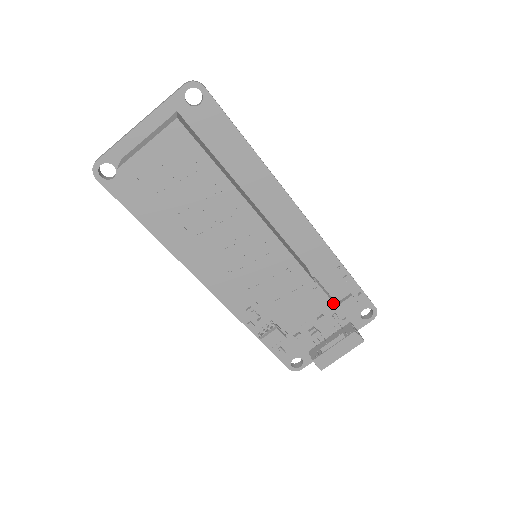
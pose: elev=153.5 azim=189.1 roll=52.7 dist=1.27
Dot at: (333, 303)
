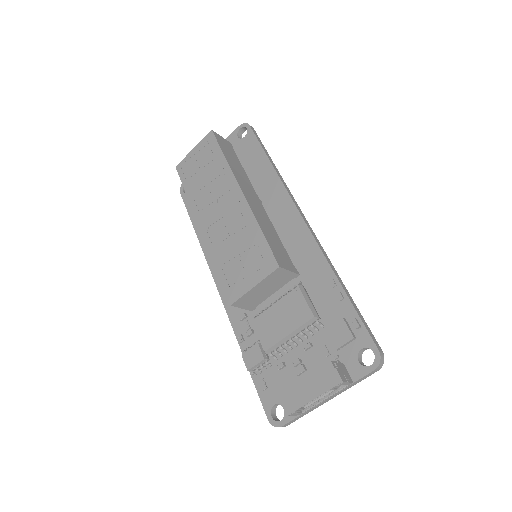
Dot at: (324, 330)
